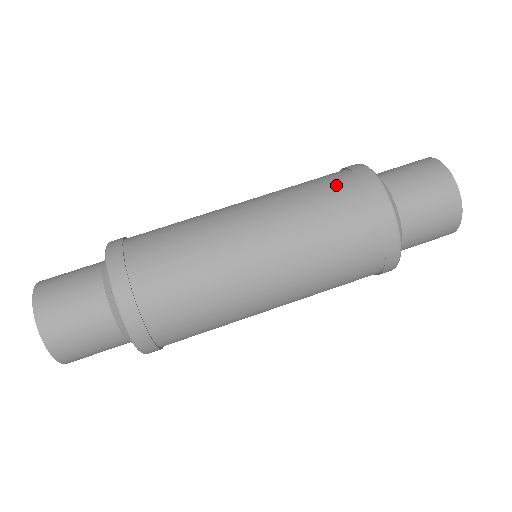
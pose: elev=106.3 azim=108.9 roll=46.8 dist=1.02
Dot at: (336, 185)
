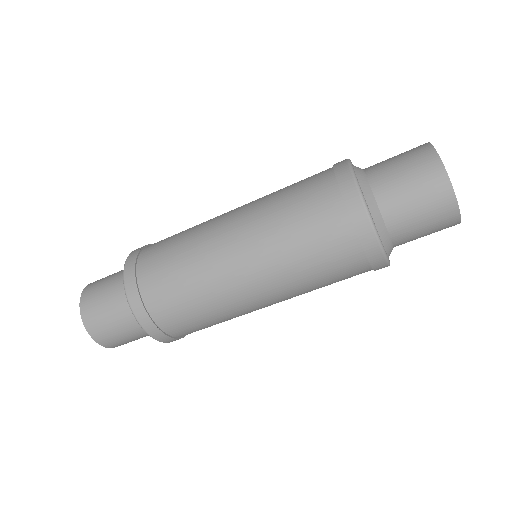
Dot at: (331, 238)
